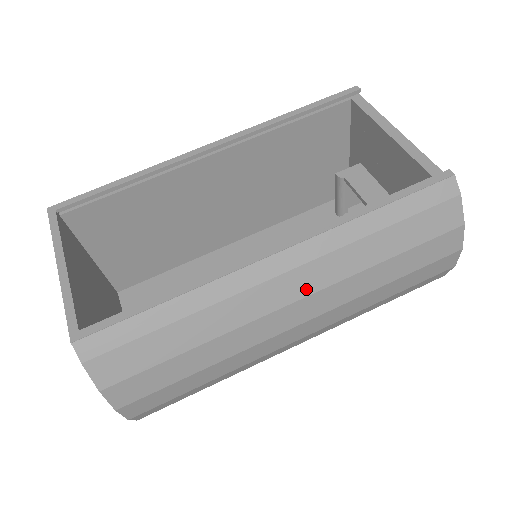
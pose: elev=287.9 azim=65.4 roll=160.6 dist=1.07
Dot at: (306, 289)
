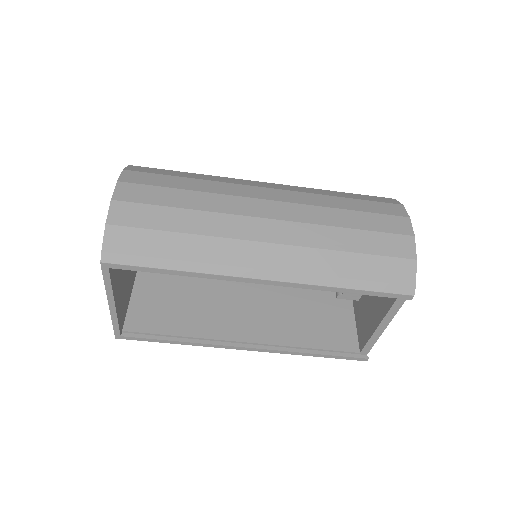
Dot at: occluded
